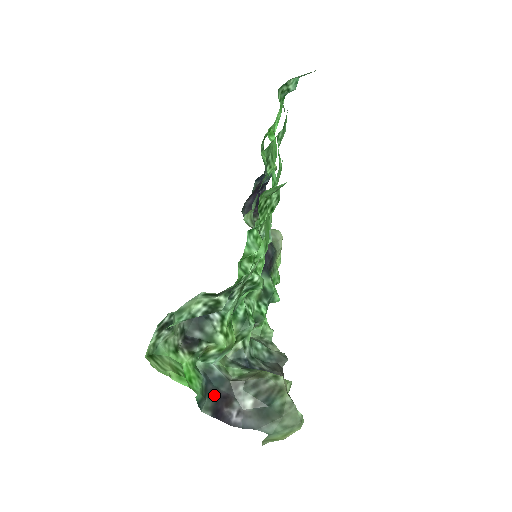
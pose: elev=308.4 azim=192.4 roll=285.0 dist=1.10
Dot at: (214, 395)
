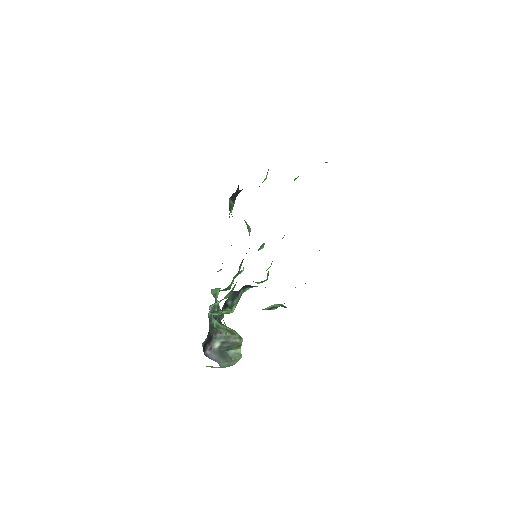
Dot at: (208, 336)
